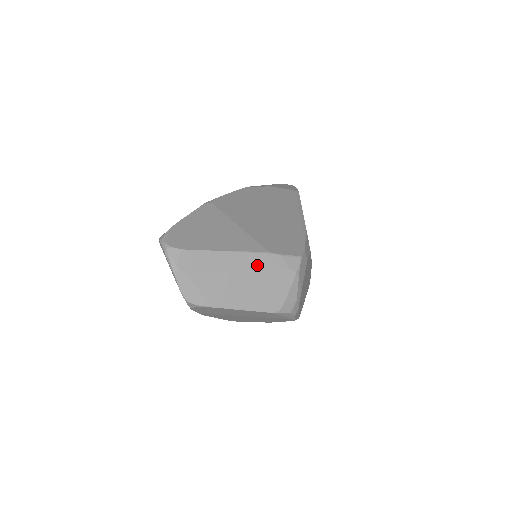
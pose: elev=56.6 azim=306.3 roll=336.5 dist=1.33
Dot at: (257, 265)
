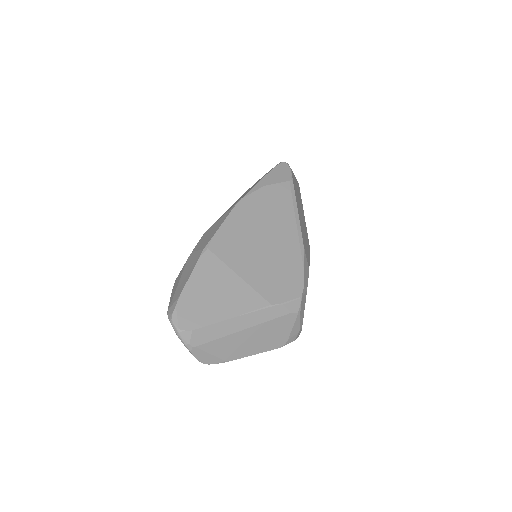
Dot at: (262, 320)
